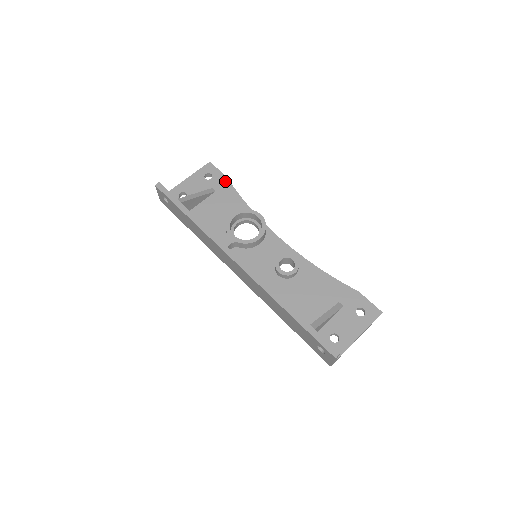
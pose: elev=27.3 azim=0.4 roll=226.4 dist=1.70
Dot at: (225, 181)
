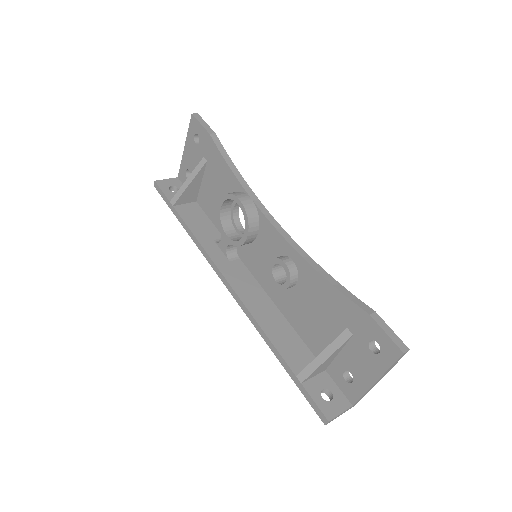
Dot at: (210, 142)
